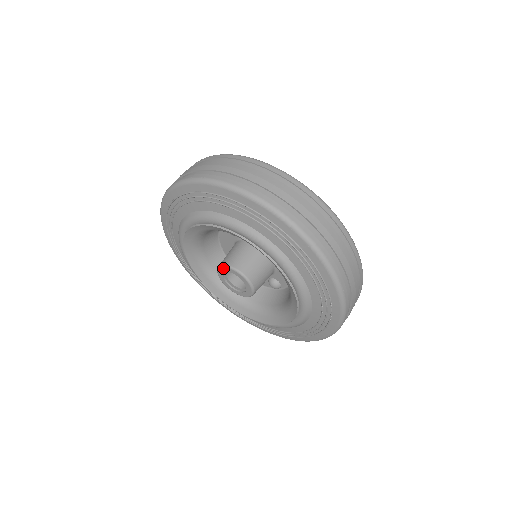
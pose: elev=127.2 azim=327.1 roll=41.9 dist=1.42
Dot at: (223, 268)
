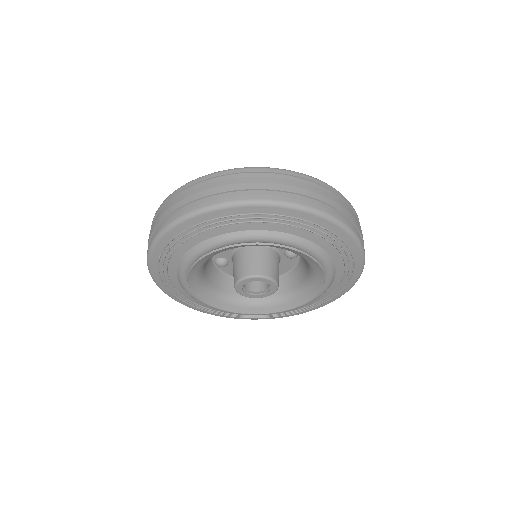
Dot at: (252, 279)
